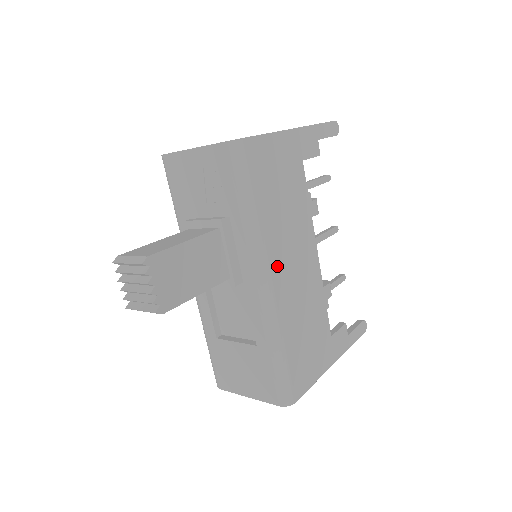
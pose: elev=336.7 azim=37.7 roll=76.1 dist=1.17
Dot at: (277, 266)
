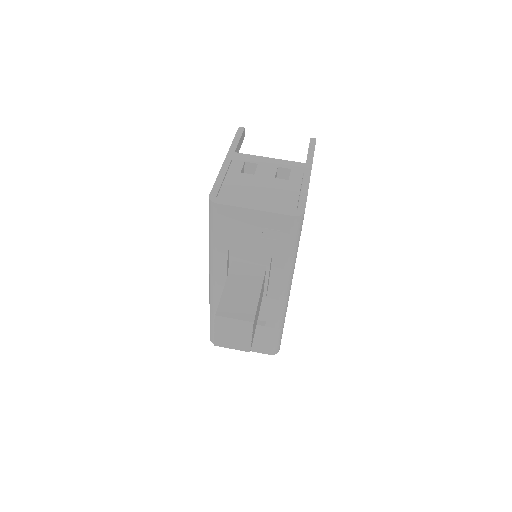
Dot at: occluded
